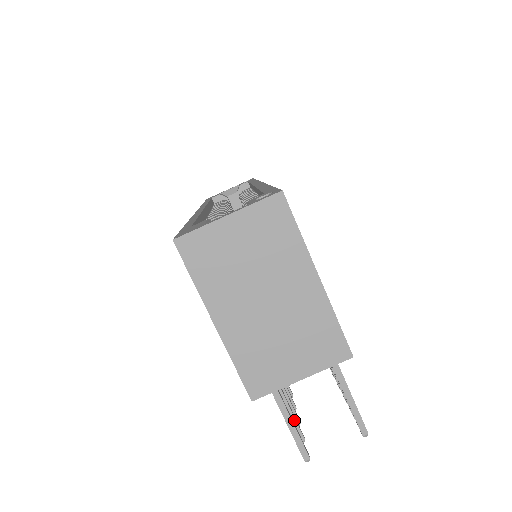
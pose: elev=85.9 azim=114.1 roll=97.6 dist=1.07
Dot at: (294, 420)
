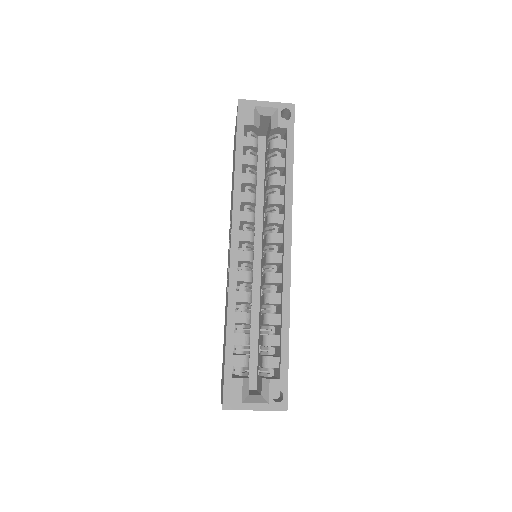
Dot at: occluded
